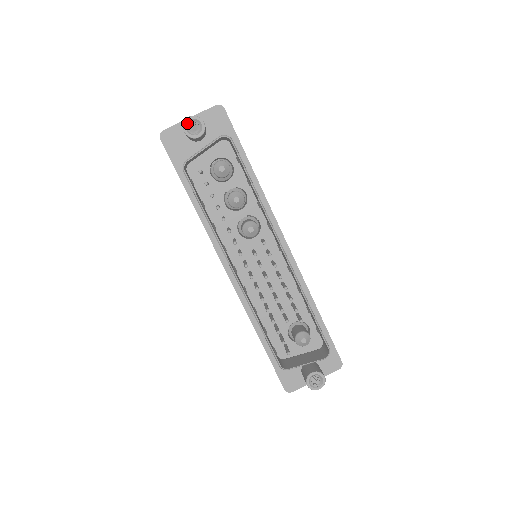
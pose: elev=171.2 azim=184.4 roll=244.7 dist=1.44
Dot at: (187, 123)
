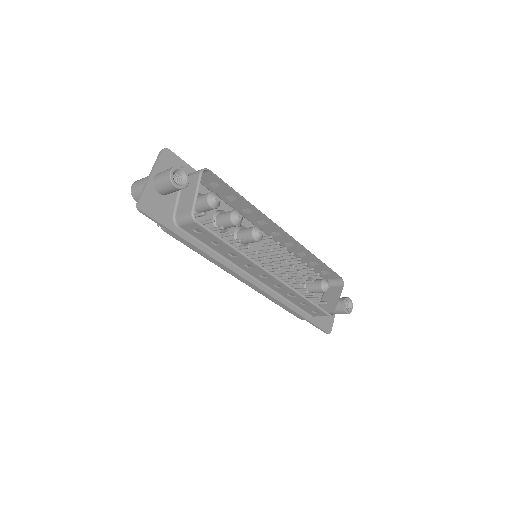
Dot at: (172, 178)
